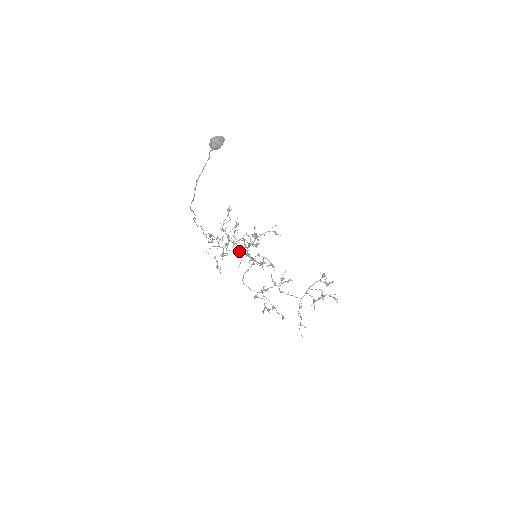
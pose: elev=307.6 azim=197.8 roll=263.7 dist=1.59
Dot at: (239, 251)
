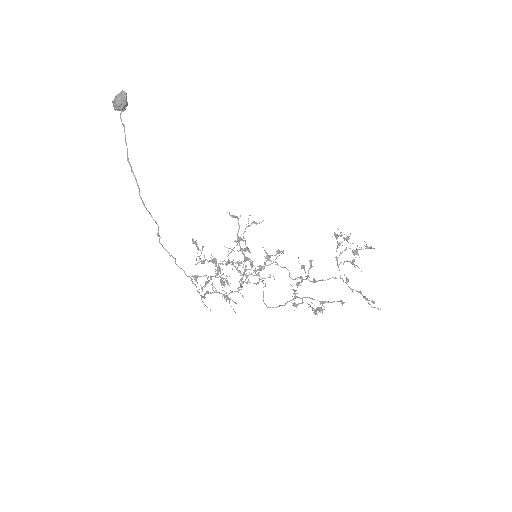
Dot at: occluded
